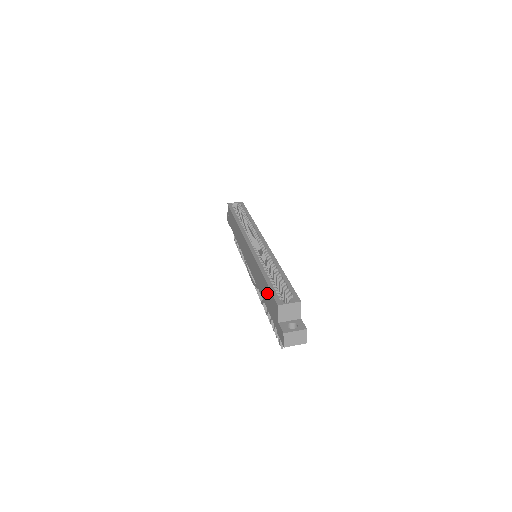
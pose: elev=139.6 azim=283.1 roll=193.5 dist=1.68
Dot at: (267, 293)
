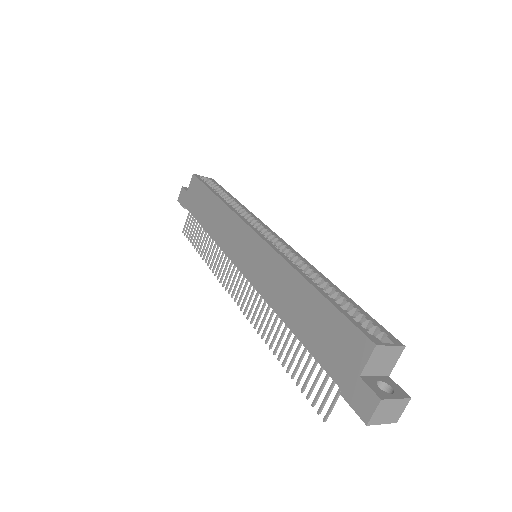
Dot at: (321, 318)
